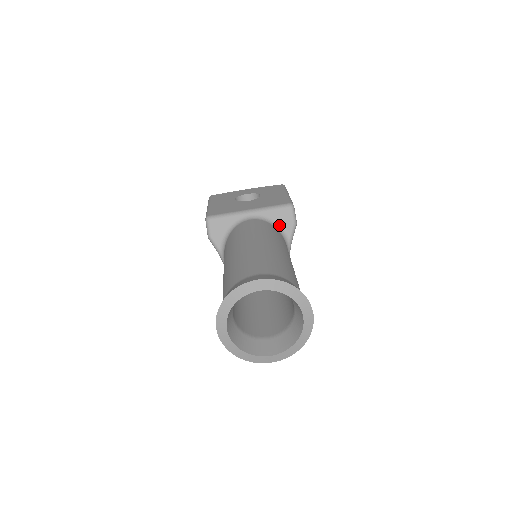
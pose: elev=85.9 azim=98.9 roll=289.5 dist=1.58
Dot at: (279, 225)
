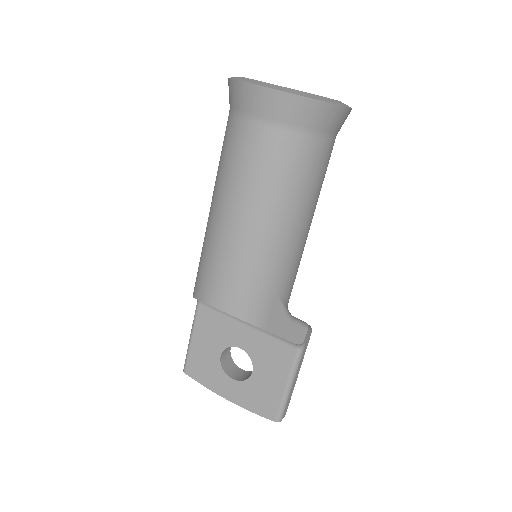
Dot at: occluded
